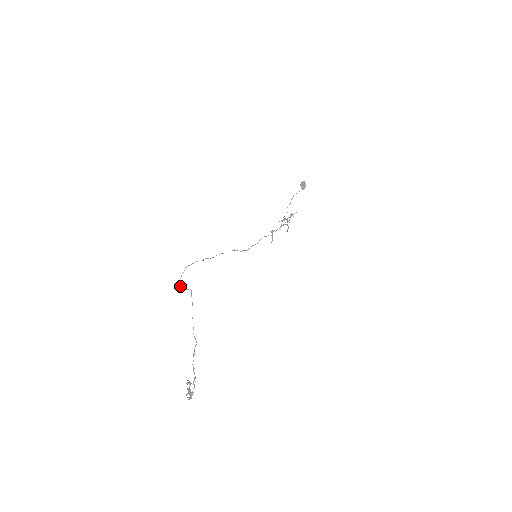
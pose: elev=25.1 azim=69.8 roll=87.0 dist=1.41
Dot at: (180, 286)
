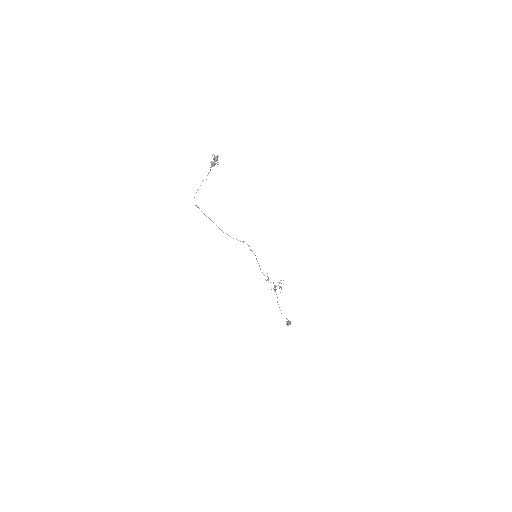
Dot at: occluded
